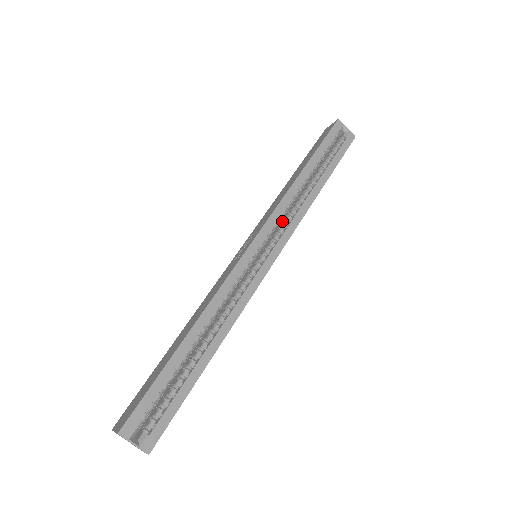
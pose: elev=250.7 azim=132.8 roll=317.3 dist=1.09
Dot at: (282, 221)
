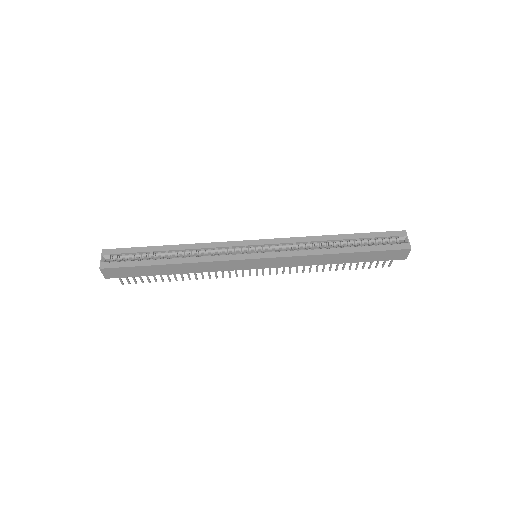
Dot at: occluded
